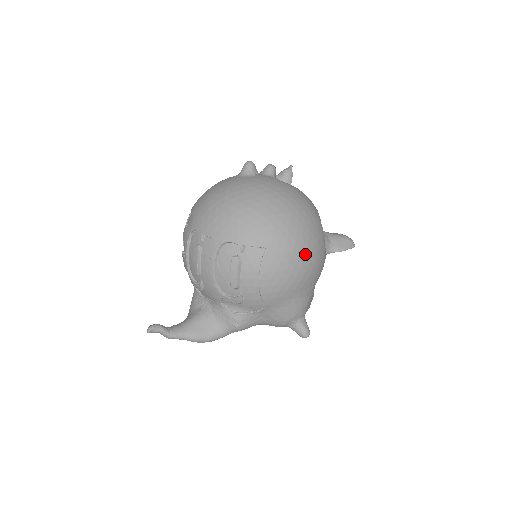
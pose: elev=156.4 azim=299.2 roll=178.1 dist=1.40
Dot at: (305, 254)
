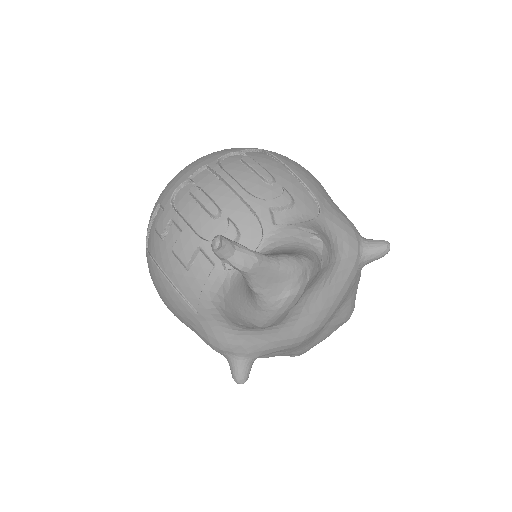
Dot at: occluded
